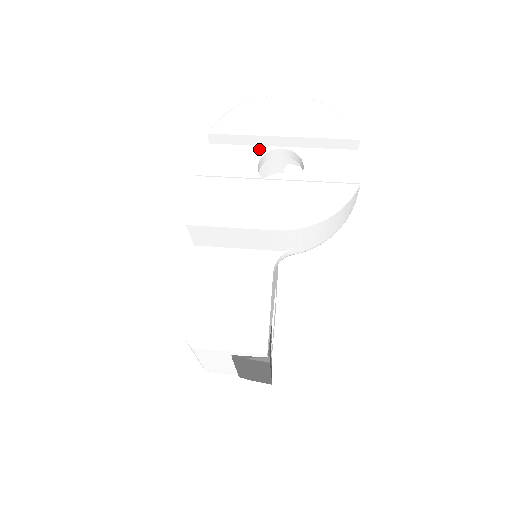
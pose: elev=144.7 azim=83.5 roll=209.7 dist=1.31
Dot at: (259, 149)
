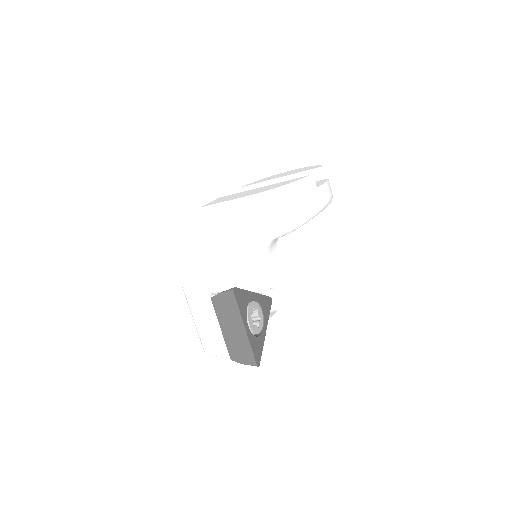
Dot at: occluded
